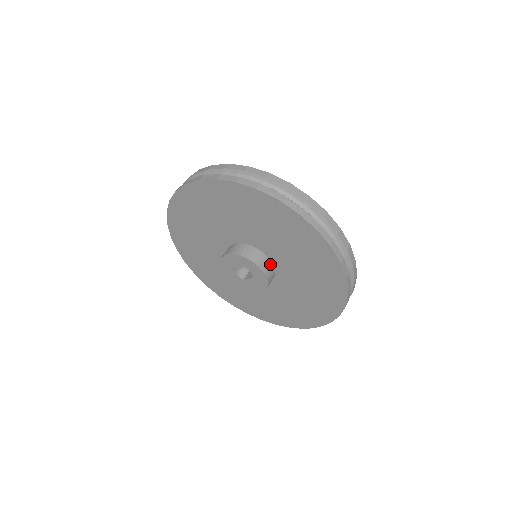
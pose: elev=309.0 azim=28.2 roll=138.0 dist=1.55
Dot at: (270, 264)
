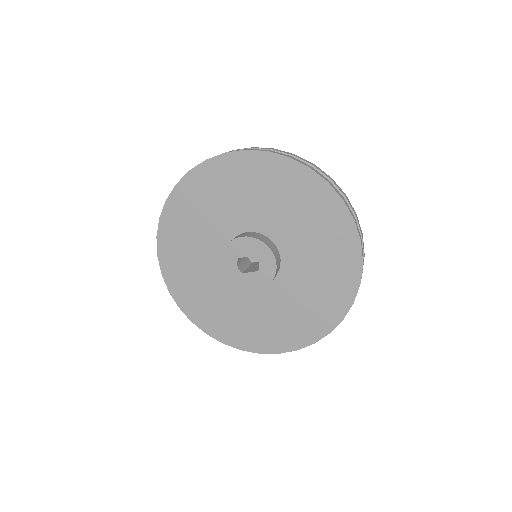
Dot at: (279, 260)
